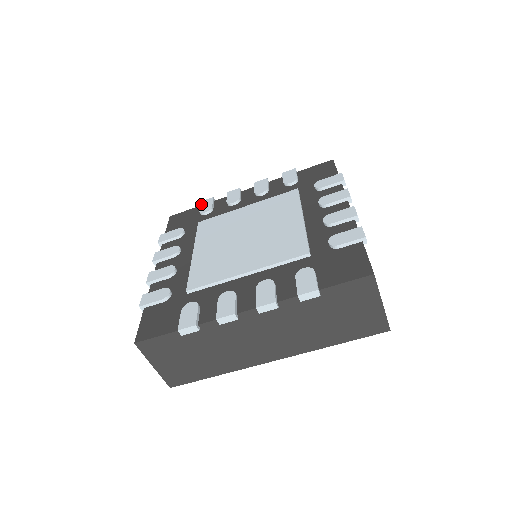
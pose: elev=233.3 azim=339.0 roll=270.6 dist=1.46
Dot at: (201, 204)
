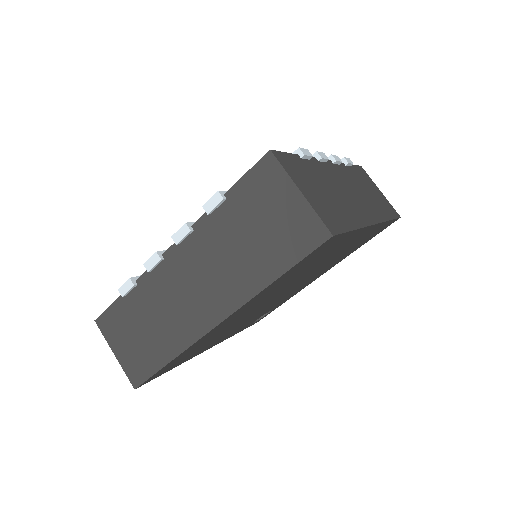
Dot at: occluded
